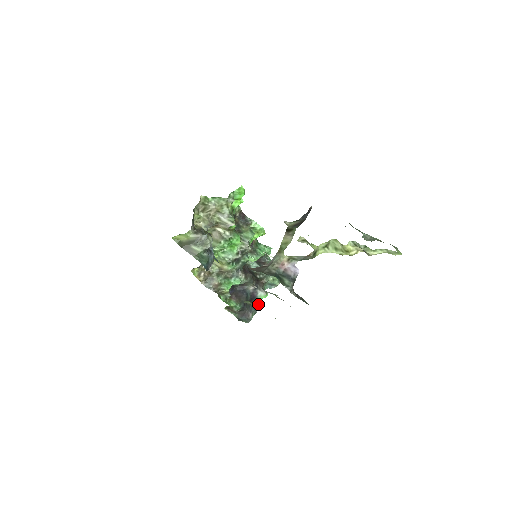
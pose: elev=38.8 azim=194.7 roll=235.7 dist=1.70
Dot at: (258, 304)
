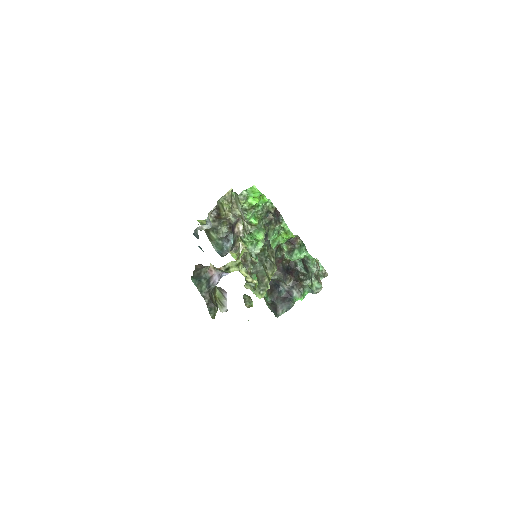
Dot at: occluded
